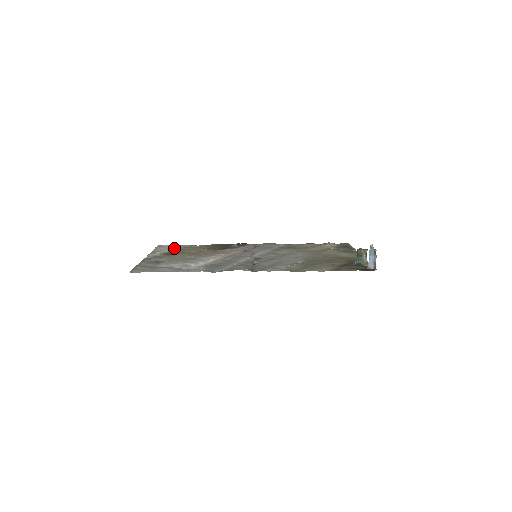
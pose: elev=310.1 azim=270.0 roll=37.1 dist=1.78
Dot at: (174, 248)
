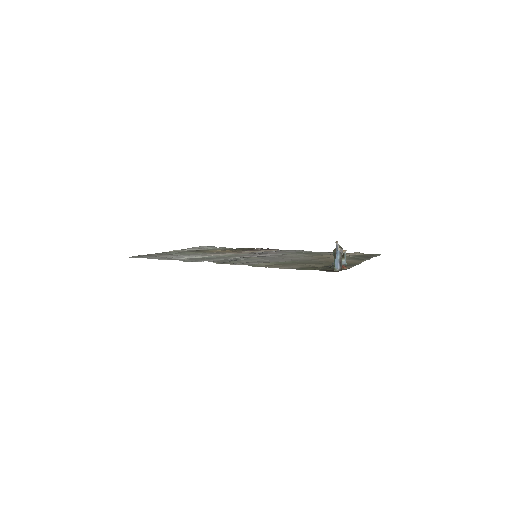
Dot at: (207, 248)
